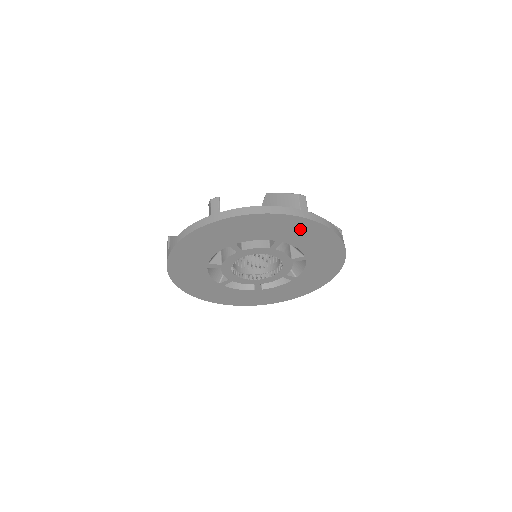
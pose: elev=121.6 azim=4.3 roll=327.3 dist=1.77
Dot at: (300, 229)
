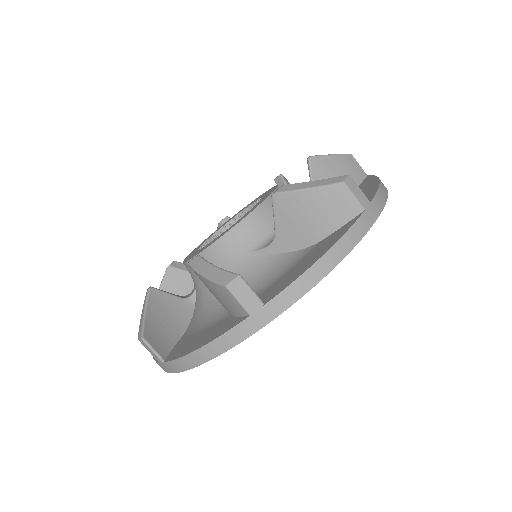
Dot at: occluded
